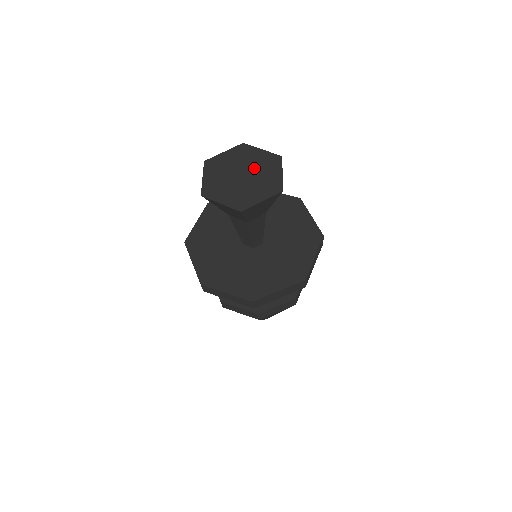
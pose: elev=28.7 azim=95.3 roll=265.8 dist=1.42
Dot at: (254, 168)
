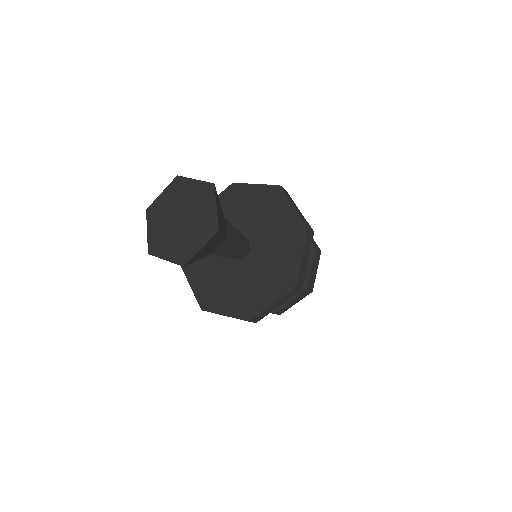
Dot at: (190, 207)
